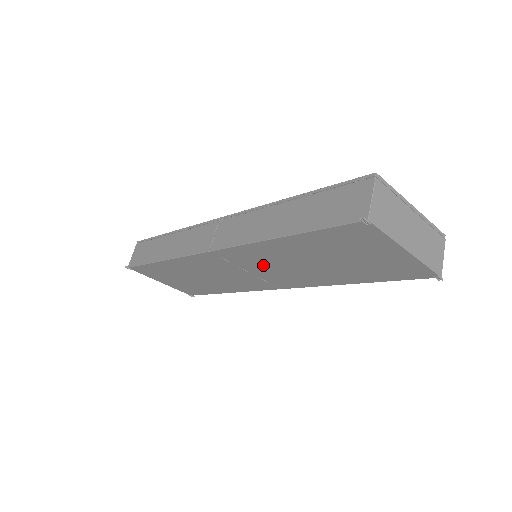
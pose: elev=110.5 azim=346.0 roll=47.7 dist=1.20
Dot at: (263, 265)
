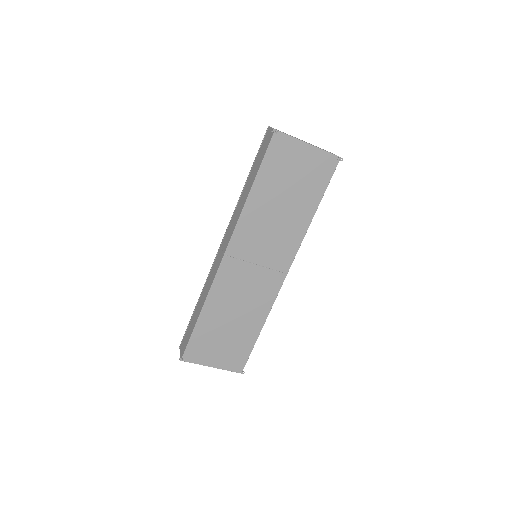
Dot at: (260, 242)
